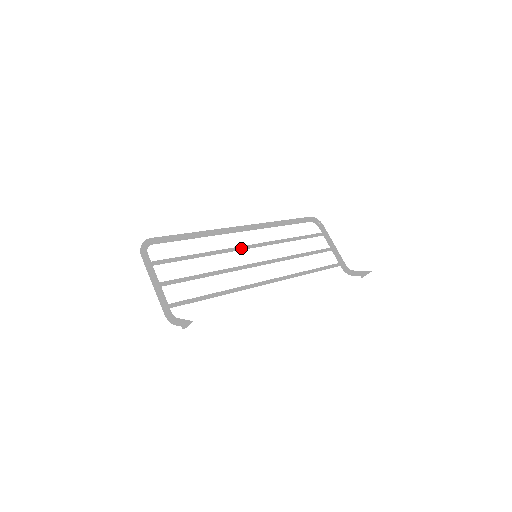
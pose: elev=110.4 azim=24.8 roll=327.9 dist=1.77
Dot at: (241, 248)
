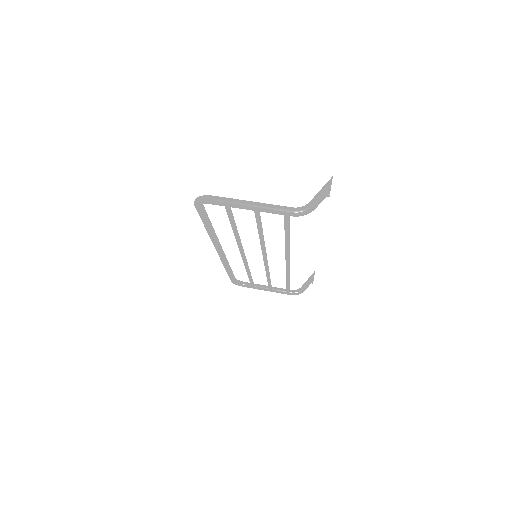
Dot at: occluded
